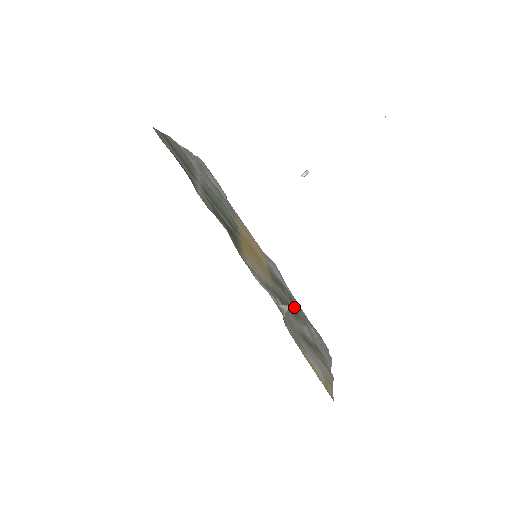
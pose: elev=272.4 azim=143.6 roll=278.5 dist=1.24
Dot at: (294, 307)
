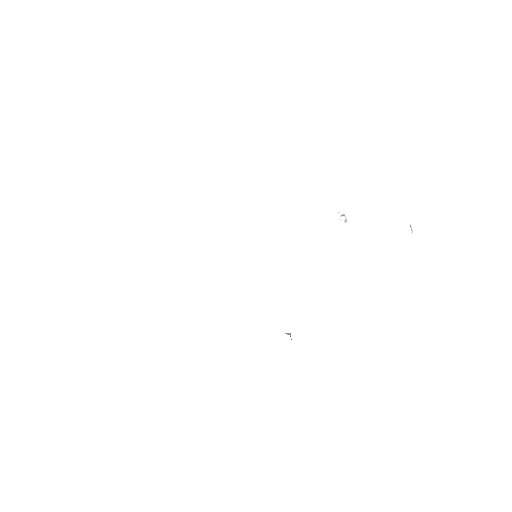
Dot at: occluded
